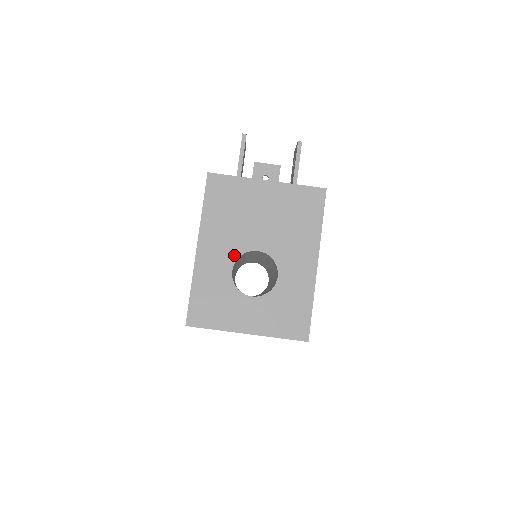
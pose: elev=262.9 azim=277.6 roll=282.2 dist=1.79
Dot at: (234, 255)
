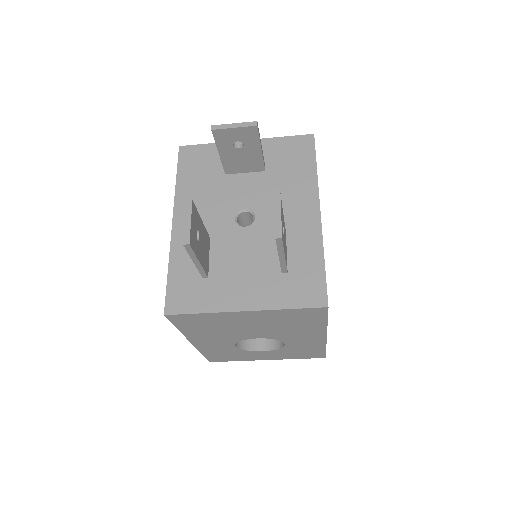
Dot at: (232, 342)
